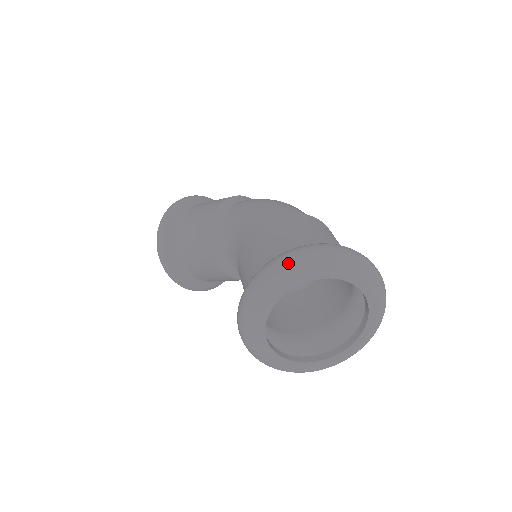
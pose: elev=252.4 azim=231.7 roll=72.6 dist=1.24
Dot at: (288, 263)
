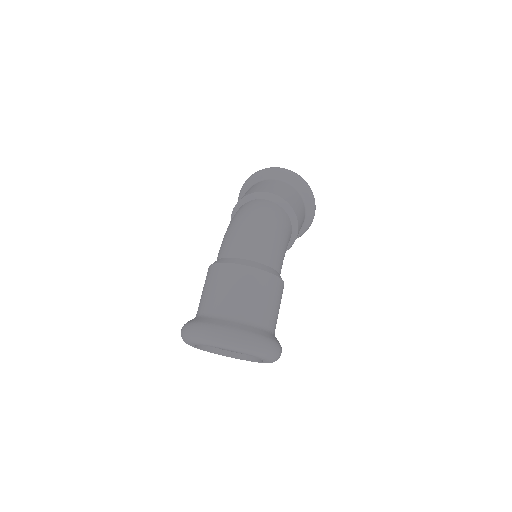
Dot at: occluded
